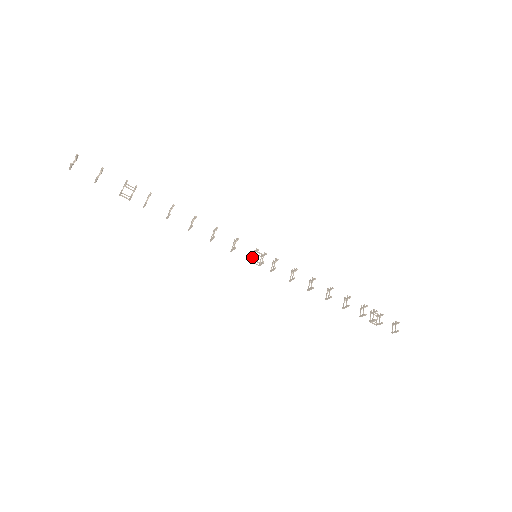
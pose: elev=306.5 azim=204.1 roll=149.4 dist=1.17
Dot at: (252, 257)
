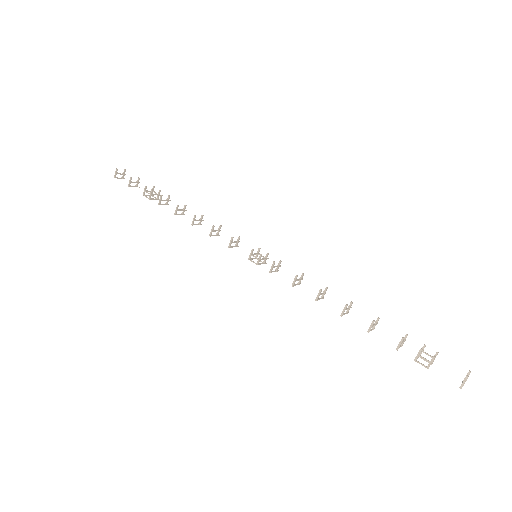
Dot at: (252, 258)
